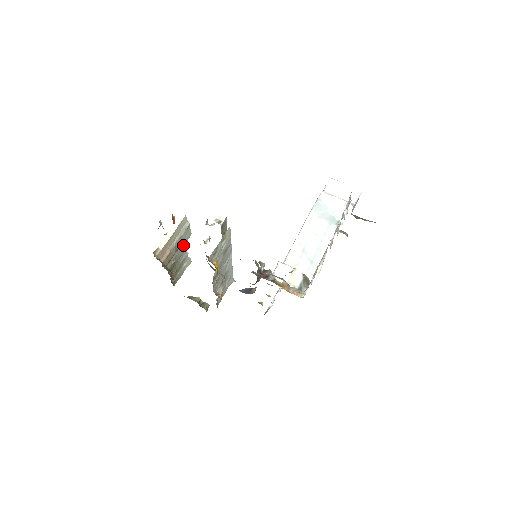
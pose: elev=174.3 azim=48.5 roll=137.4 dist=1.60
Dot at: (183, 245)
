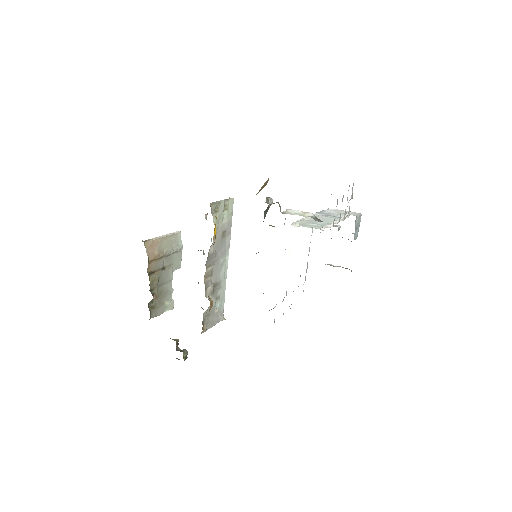
Dot at: (171, 270)
